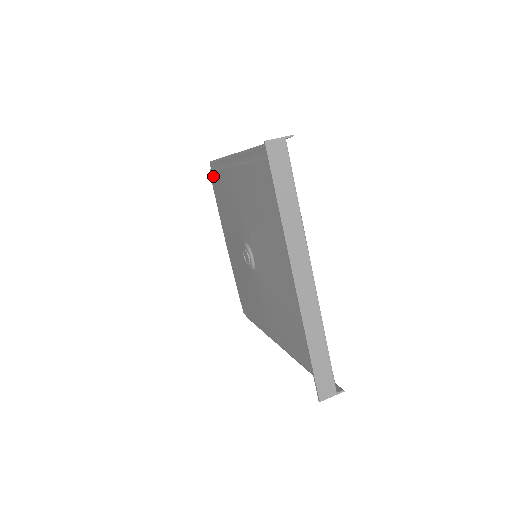
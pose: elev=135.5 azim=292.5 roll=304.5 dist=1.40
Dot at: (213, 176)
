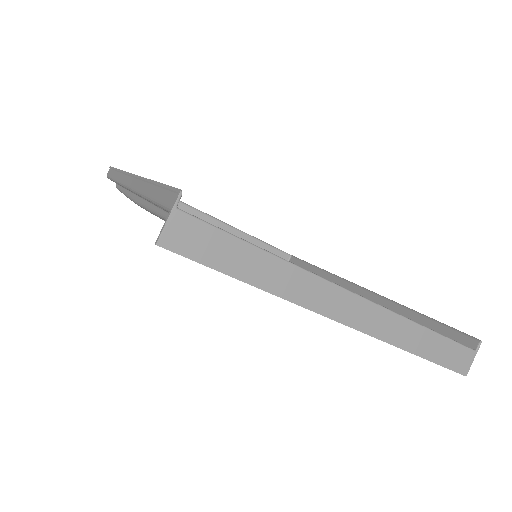
Dot at: occluded
